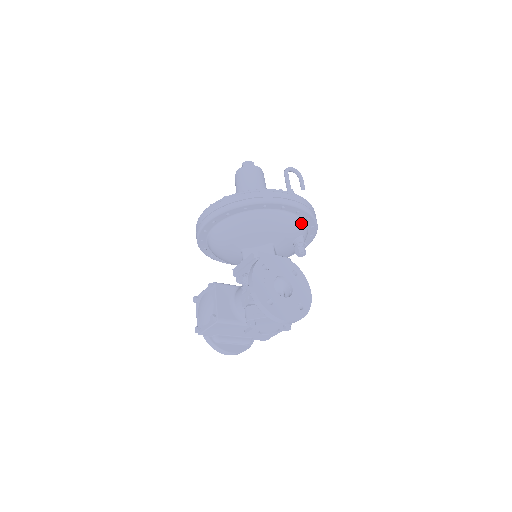
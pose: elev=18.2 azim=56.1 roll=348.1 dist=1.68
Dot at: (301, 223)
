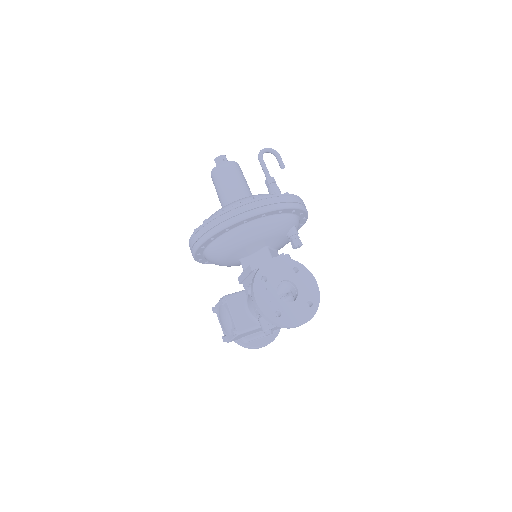
Dot at: (288, 218)
